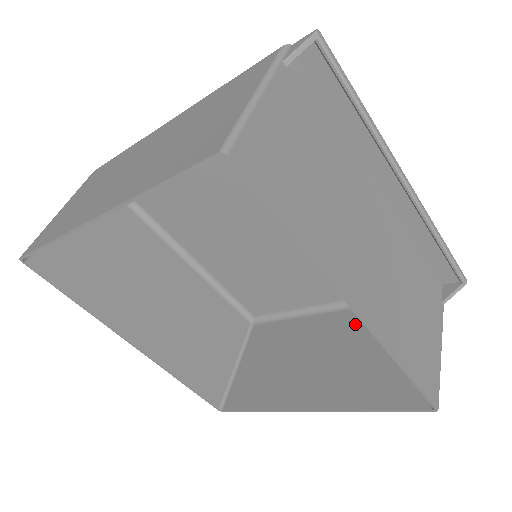
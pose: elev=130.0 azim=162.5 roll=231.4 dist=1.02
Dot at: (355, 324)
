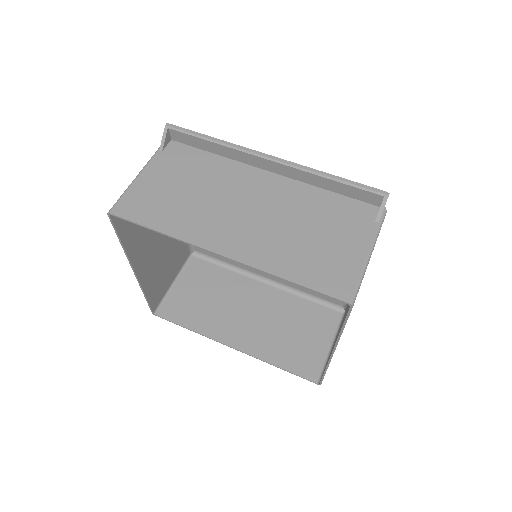
Dot at: occluded
